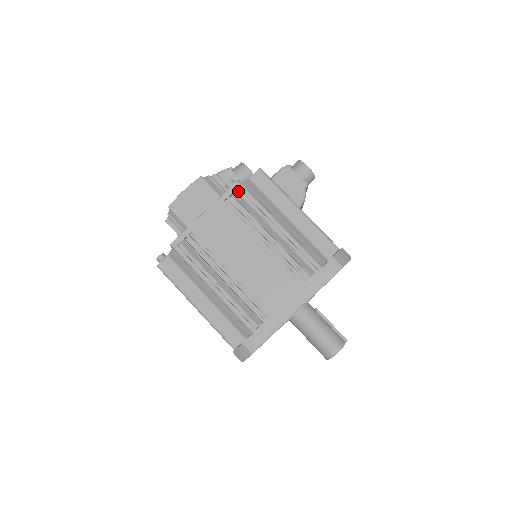
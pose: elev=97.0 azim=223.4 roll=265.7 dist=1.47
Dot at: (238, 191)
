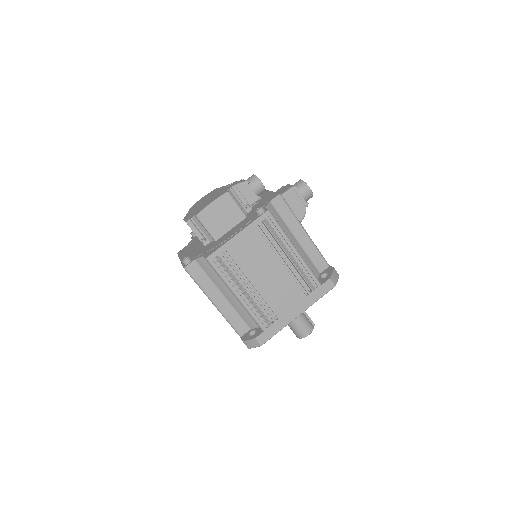
Dot at: (267, 219)
